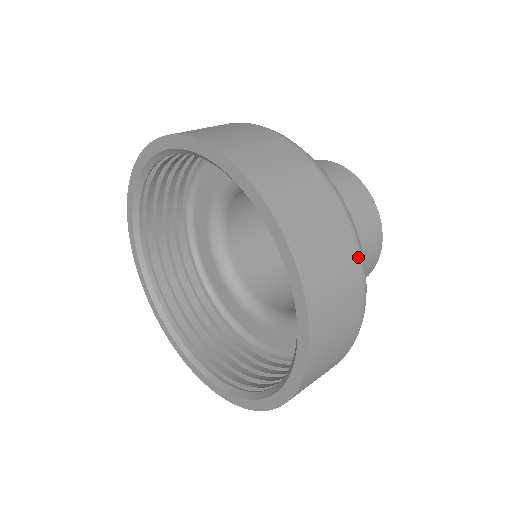
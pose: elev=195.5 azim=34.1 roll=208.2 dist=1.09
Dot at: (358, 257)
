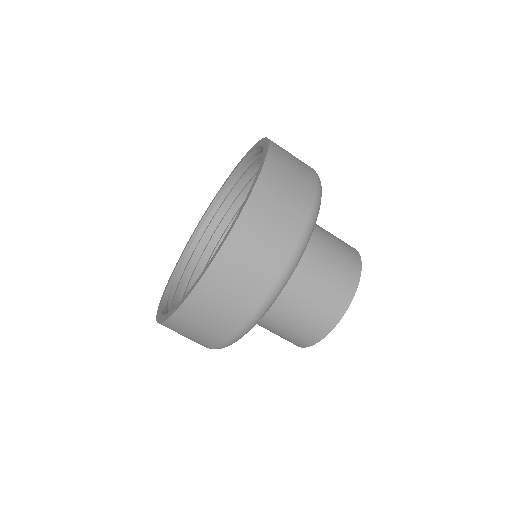
Dot at: (292, 251)
